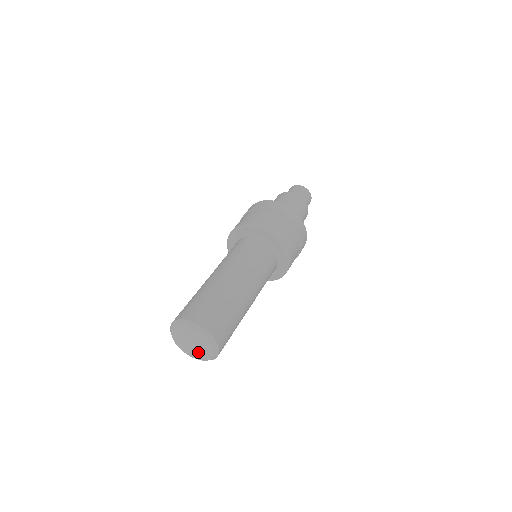
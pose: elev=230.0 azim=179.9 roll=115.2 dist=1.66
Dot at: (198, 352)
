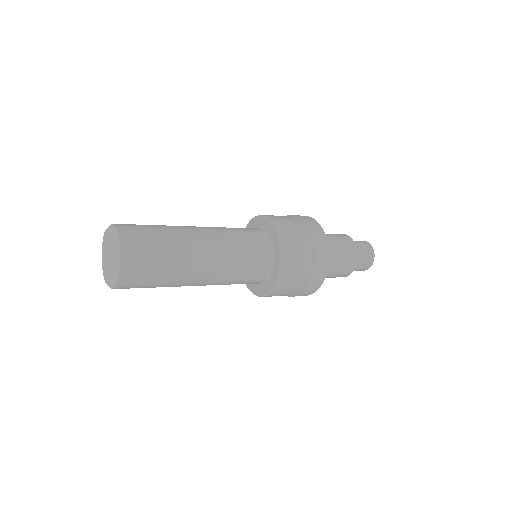
Dot at: (107, 271)
